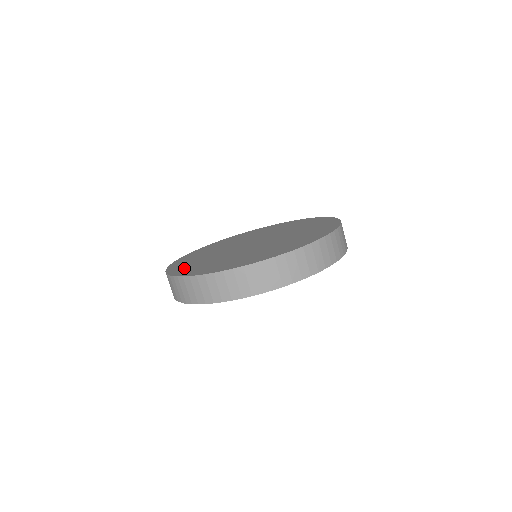
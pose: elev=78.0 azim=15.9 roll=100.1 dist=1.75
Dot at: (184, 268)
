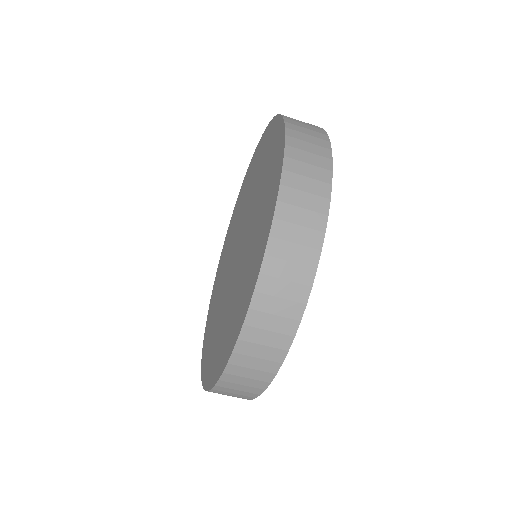
Dot at: (208, 360)
